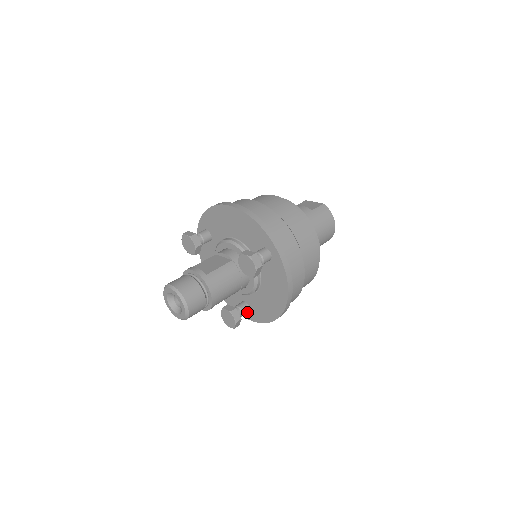
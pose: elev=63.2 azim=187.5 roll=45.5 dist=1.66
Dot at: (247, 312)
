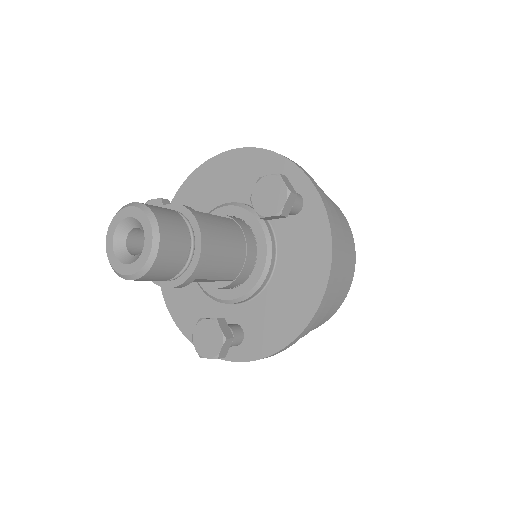
Dot at: (239, 340)
